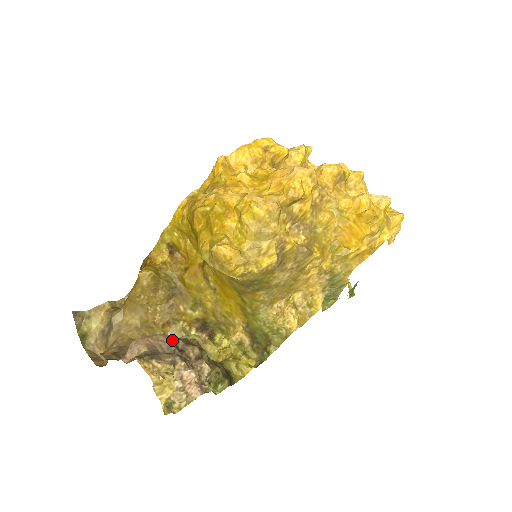
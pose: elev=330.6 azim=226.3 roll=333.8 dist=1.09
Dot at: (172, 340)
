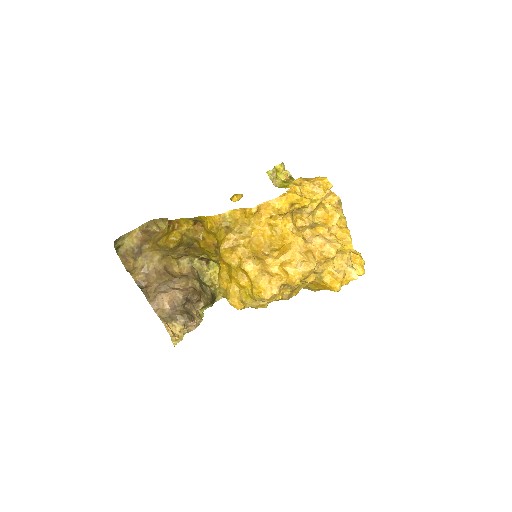
Dot at: (185, 296)
